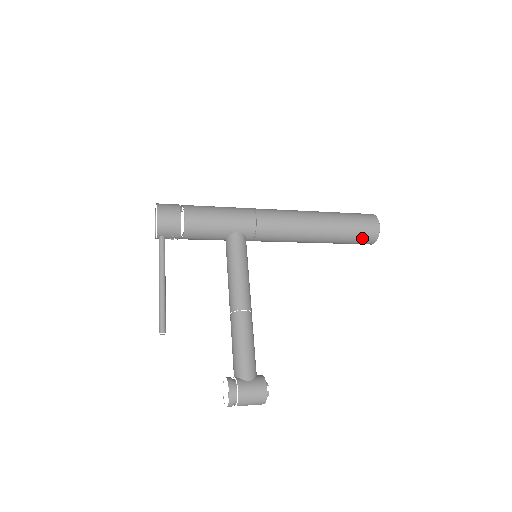
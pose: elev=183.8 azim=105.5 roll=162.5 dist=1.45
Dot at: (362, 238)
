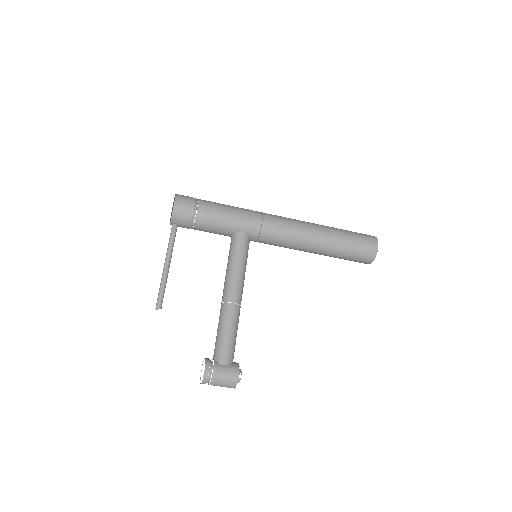
Dot at: (359, 257)
